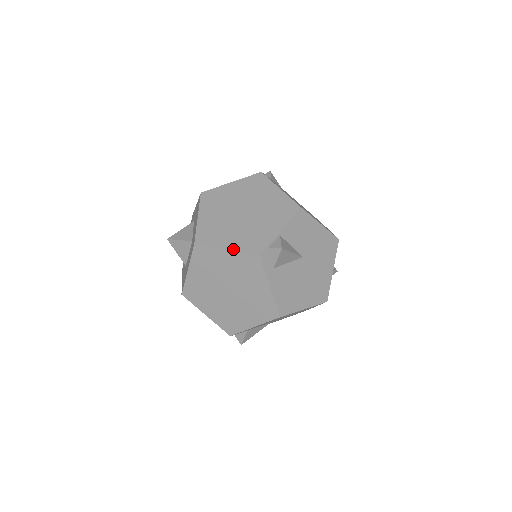
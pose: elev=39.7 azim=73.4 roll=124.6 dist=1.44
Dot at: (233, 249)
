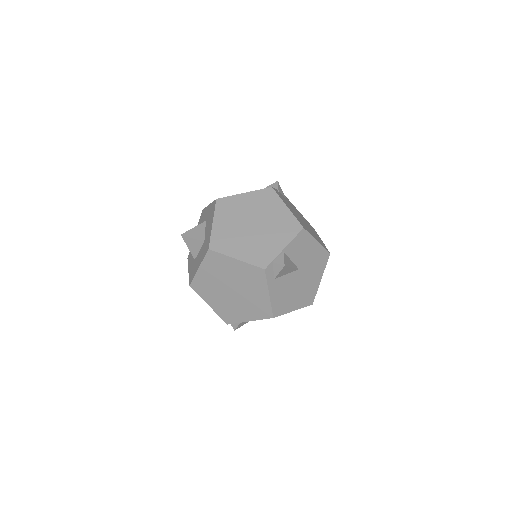
Dot at: (242, 259)
